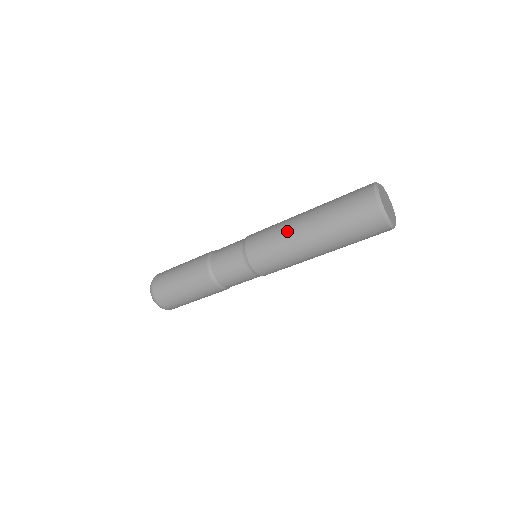
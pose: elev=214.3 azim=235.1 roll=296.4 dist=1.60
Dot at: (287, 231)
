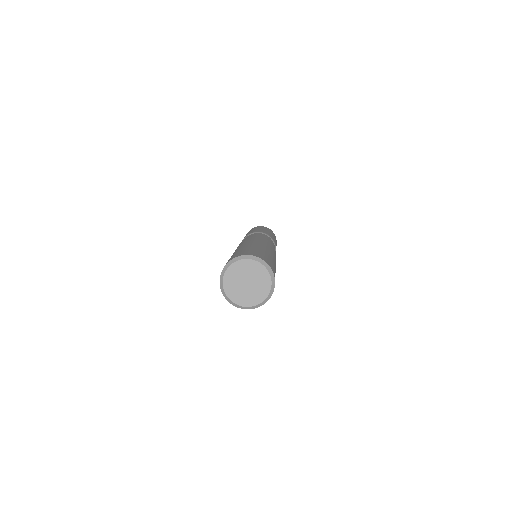
Dot at: occluded
